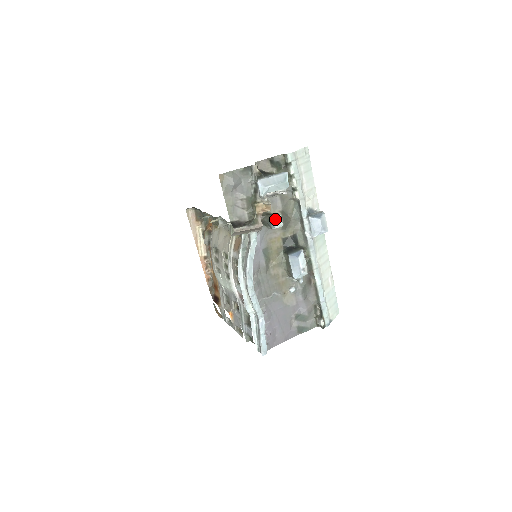
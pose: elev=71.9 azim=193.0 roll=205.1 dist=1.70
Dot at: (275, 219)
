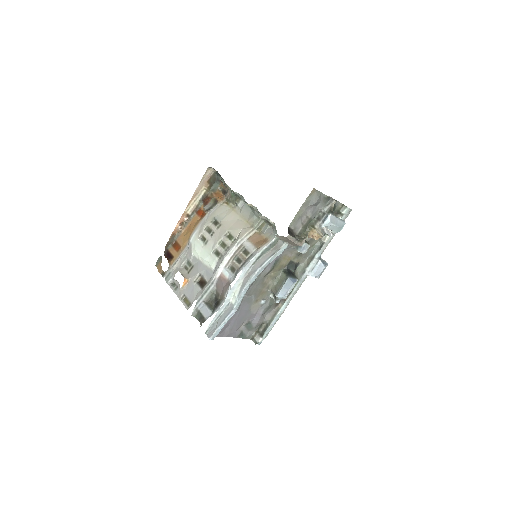
Dot at: (306, 246)
